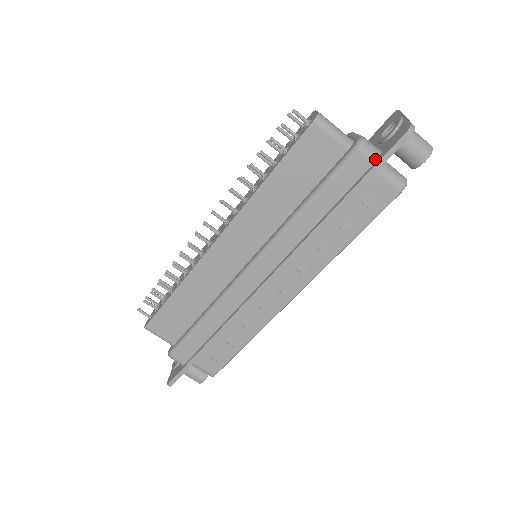
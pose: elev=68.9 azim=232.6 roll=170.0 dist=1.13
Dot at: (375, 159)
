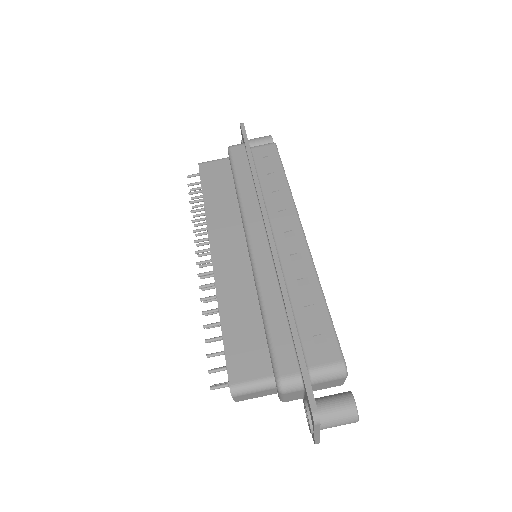
Dot at: (243, 144)
